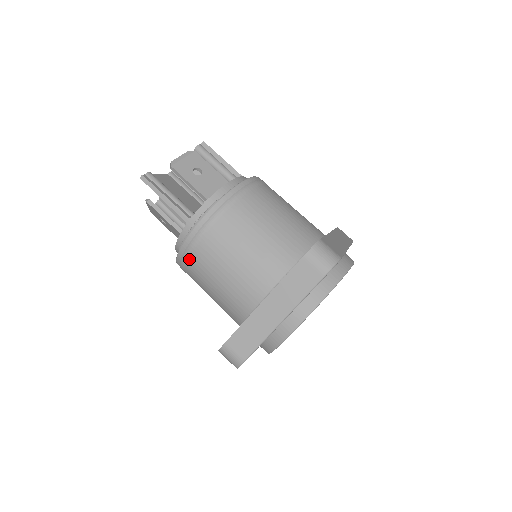
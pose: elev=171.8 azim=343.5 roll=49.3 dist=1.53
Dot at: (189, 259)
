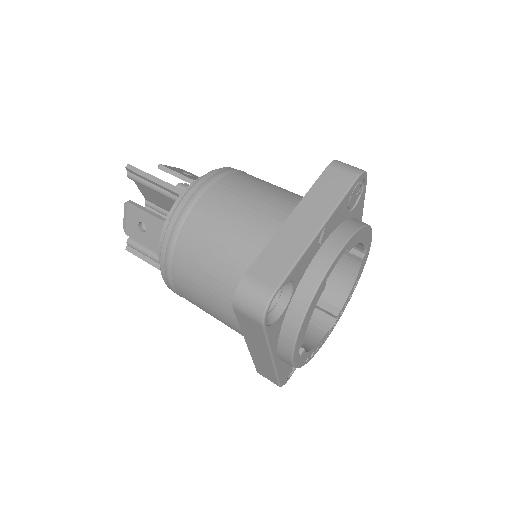
Dot at: (183, 227)
